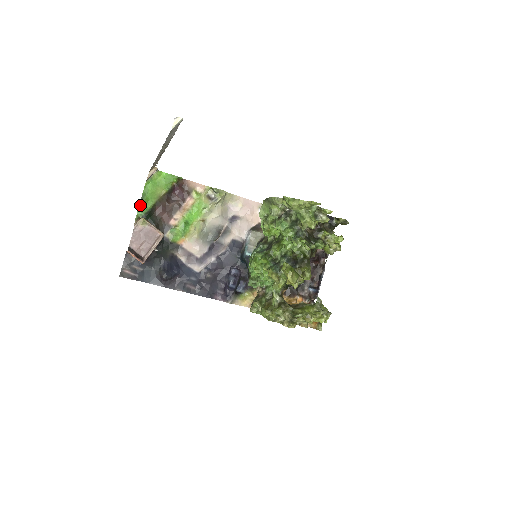
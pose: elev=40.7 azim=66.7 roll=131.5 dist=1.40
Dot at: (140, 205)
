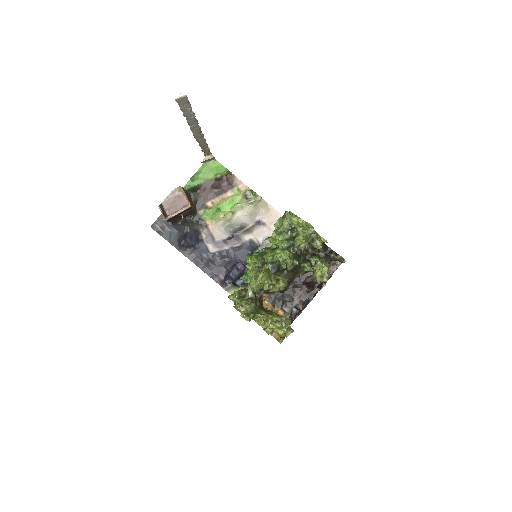
Dot at: (190, 180)
